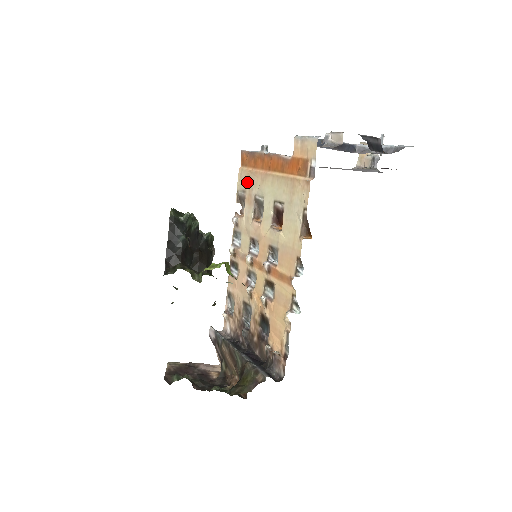
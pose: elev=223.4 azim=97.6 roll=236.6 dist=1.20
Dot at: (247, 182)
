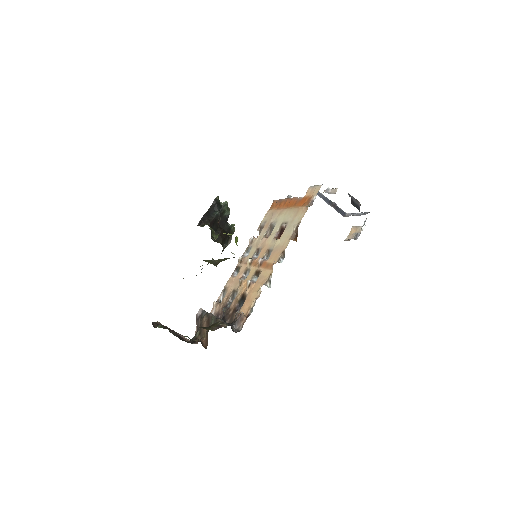
Dot at: (270, 216)
